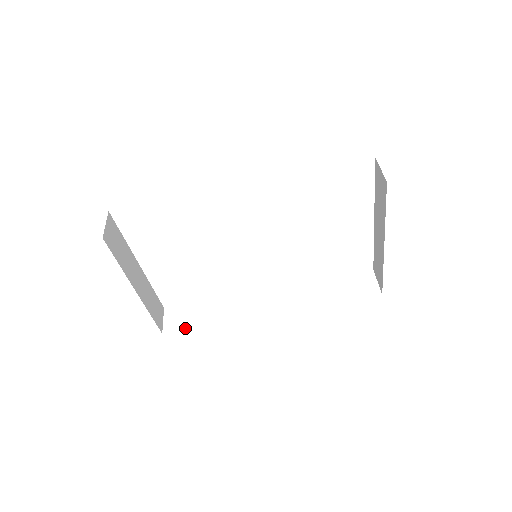
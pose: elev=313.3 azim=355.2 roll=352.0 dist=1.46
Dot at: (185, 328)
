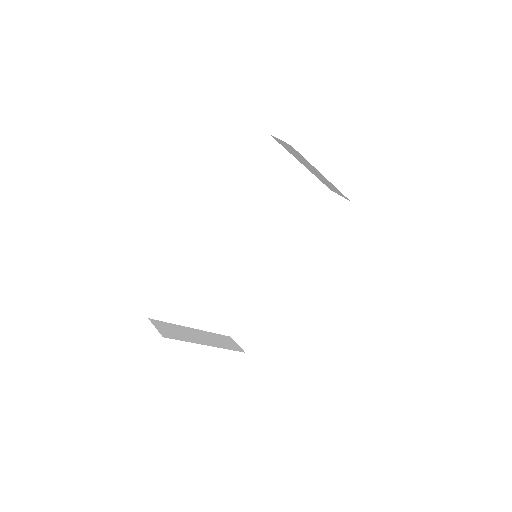
Dot at: (256, 336)
